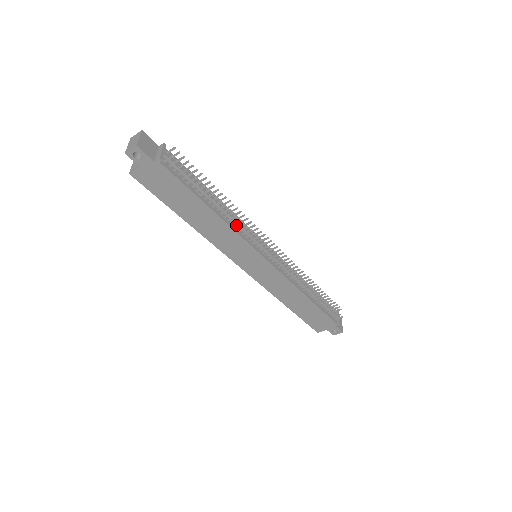
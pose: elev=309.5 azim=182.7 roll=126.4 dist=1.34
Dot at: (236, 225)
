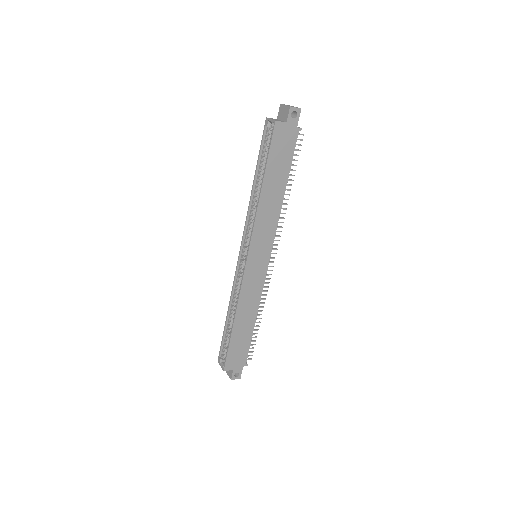
Dot at: occluded
